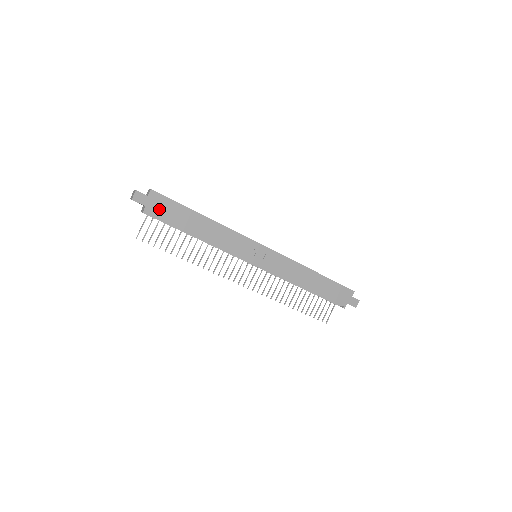
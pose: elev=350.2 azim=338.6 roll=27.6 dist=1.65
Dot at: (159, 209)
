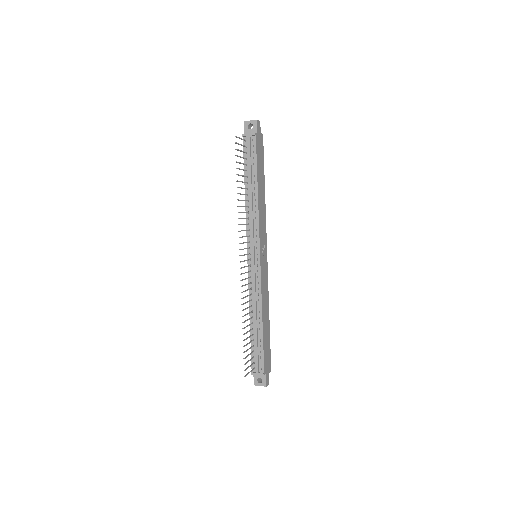
Dot at: (259, 146)
